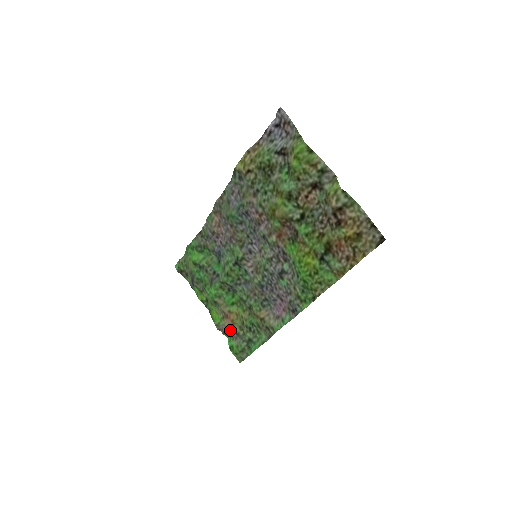
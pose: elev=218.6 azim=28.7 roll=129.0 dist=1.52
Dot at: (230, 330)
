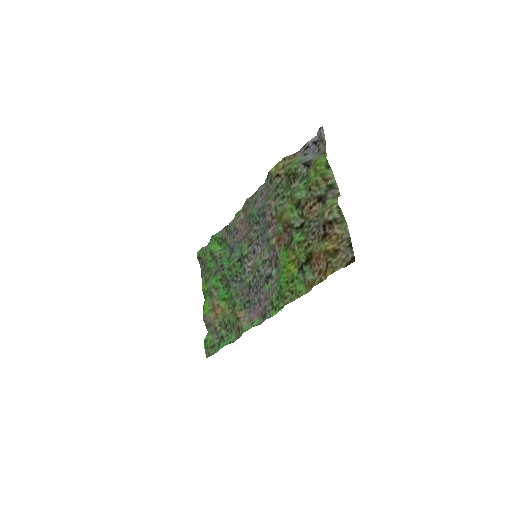
Dot at: (212, 323)
